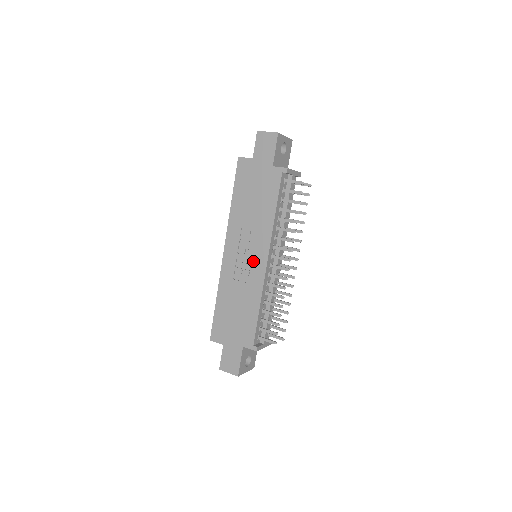
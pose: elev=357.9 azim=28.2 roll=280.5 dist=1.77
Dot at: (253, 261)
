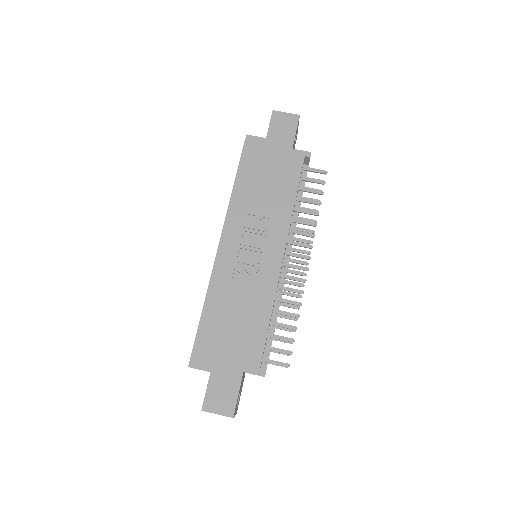
Dot at: (263, 256)
